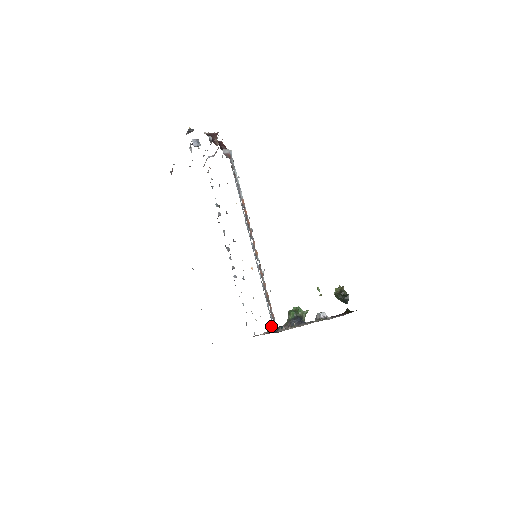
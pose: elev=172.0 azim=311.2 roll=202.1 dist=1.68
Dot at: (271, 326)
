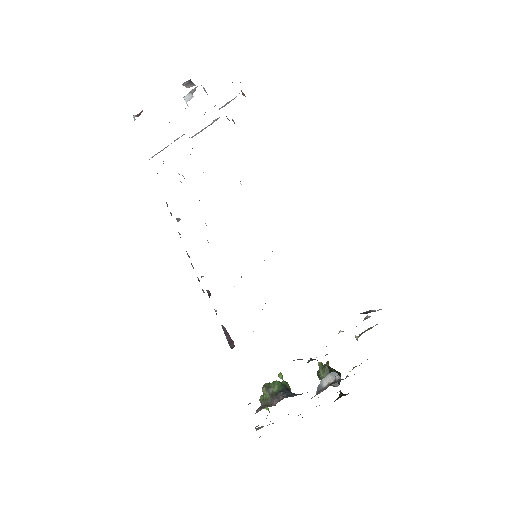
Dot at: occluded
